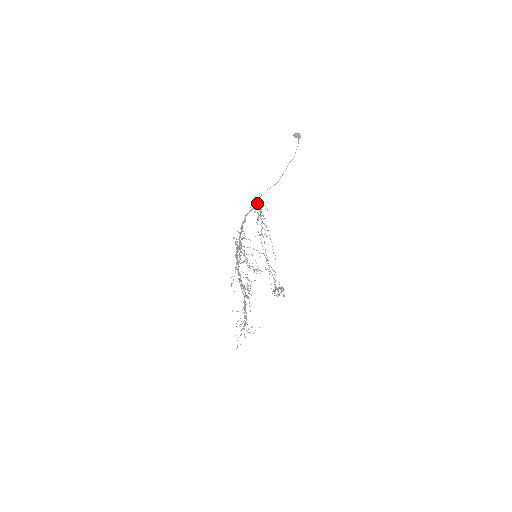
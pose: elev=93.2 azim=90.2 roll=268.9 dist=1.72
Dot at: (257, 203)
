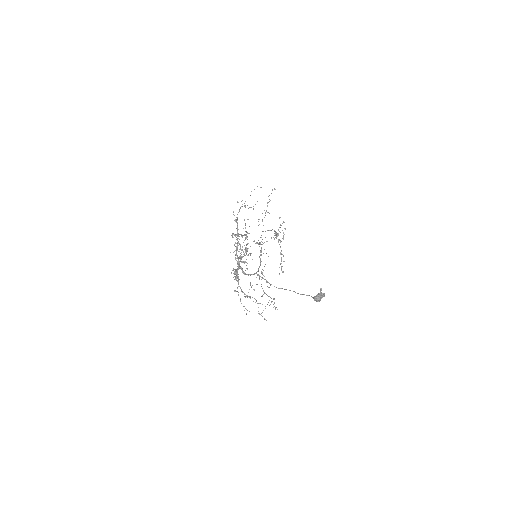
Dot at: occluded
